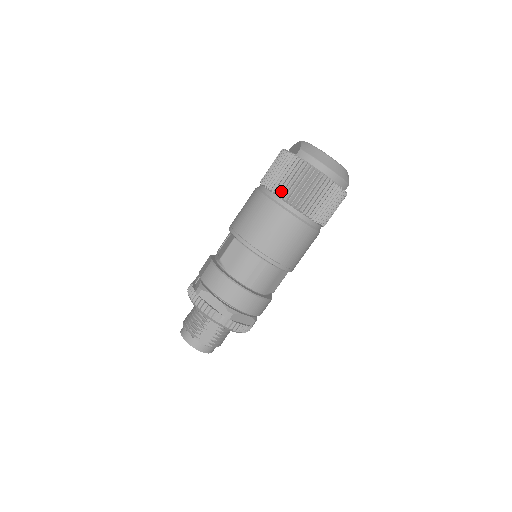
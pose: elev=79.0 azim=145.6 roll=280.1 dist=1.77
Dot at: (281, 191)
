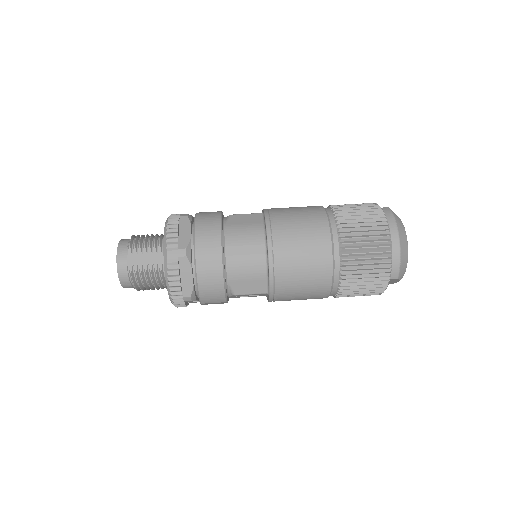
Dot at: (341, 215)
